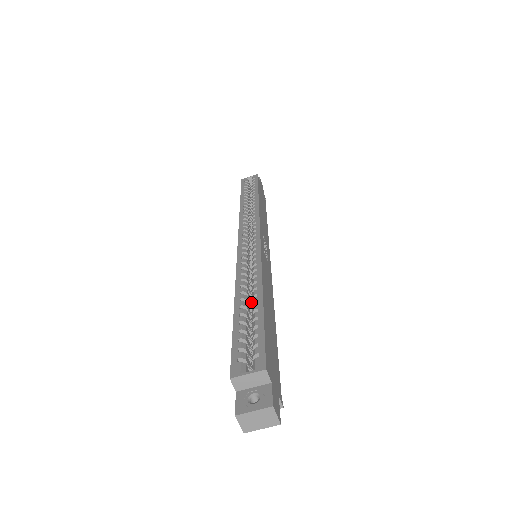
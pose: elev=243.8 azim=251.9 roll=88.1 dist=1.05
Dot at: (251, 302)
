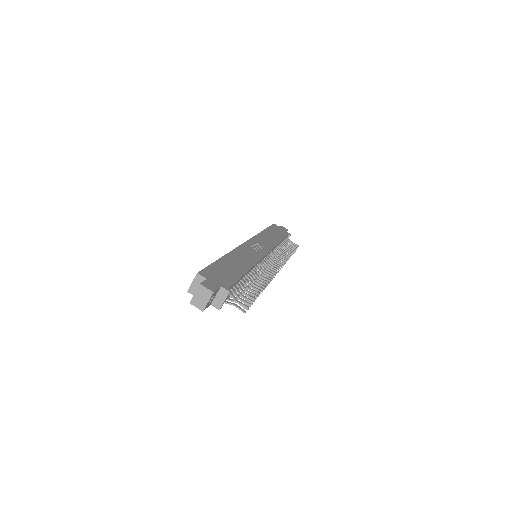
Dot at: occluded
